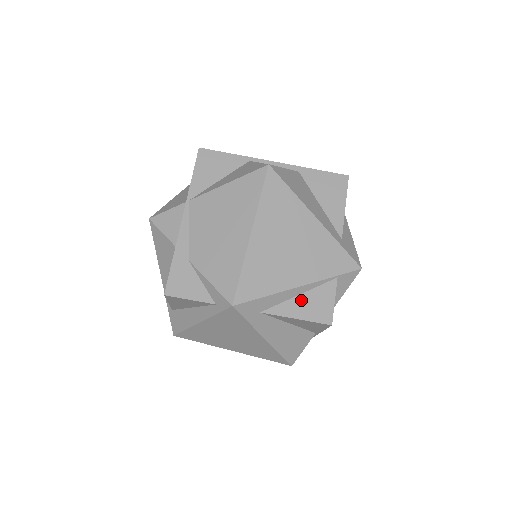
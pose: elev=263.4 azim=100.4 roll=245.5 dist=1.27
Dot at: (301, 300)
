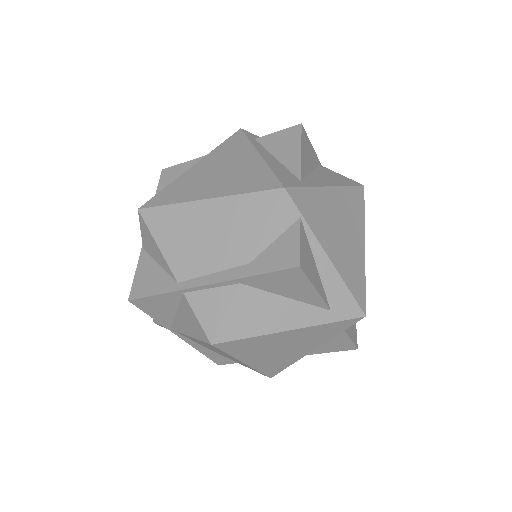
Dot at: (321, 346)
